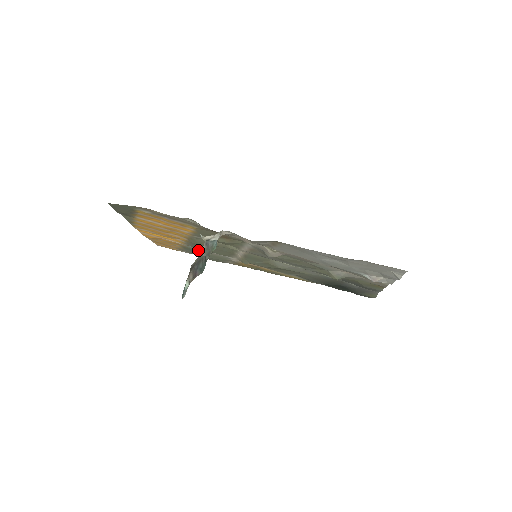
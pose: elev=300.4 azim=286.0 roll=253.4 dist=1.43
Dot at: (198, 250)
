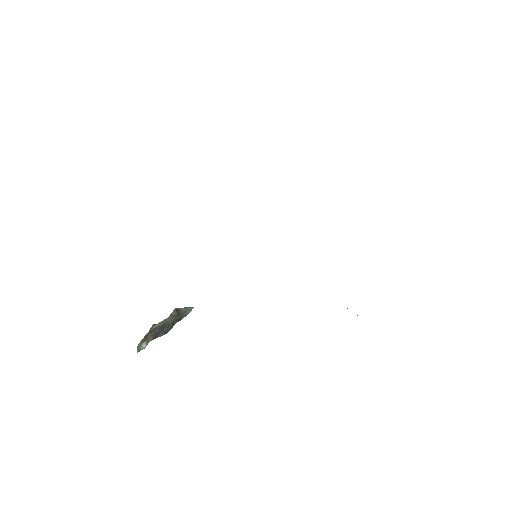
Dot at: occluded
